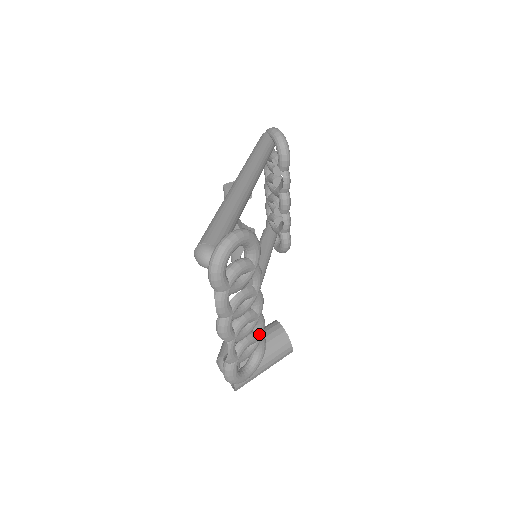
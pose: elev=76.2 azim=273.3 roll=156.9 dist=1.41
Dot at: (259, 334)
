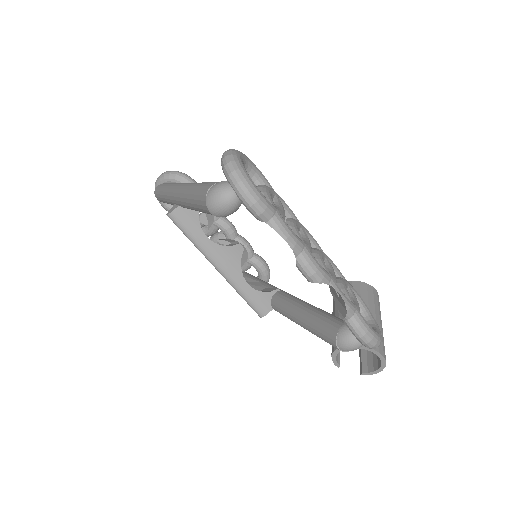
Dot at: (341, 277)
